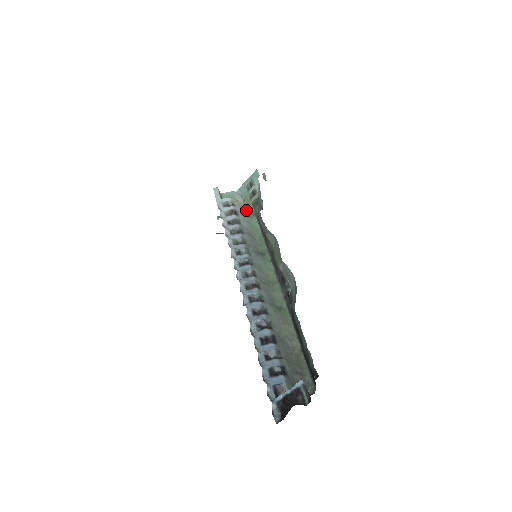
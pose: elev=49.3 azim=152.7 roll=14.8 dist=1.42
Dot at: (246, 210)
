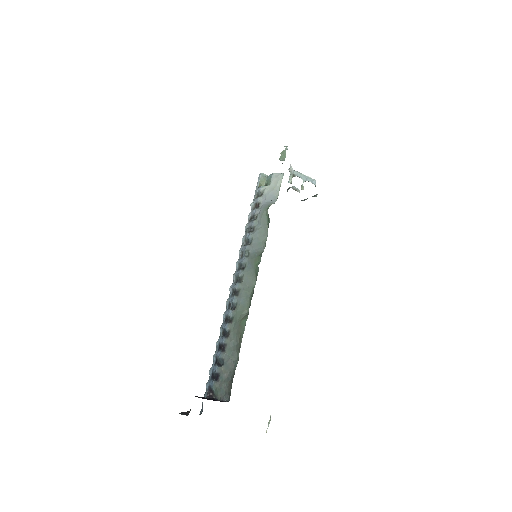
Dot at: (276, 195)
